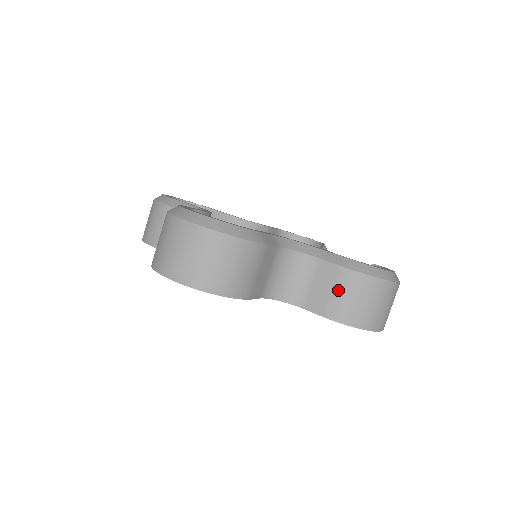
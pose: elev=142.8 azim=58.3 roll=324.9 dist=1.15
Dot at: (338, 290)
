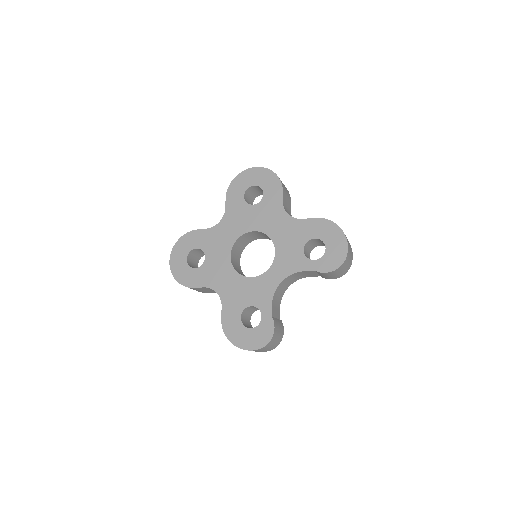
Dot at: occluded
